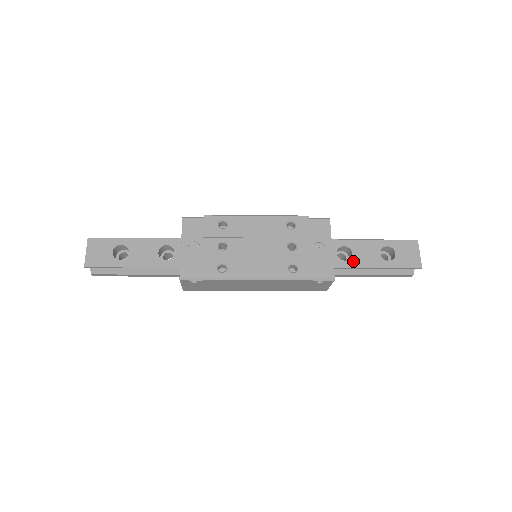
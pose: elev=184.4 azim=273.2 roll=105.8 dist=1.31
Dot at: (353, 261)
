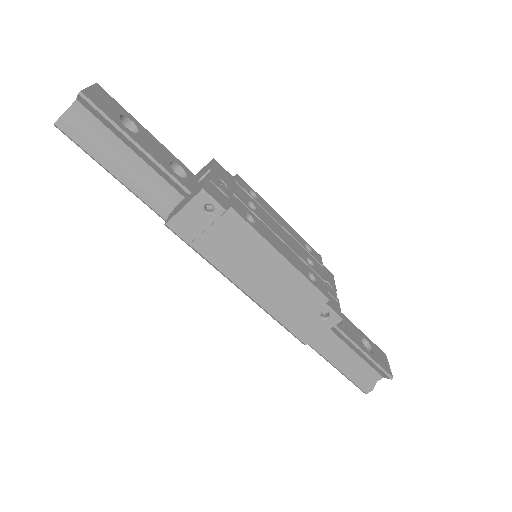
Dot at: (343, 327)
